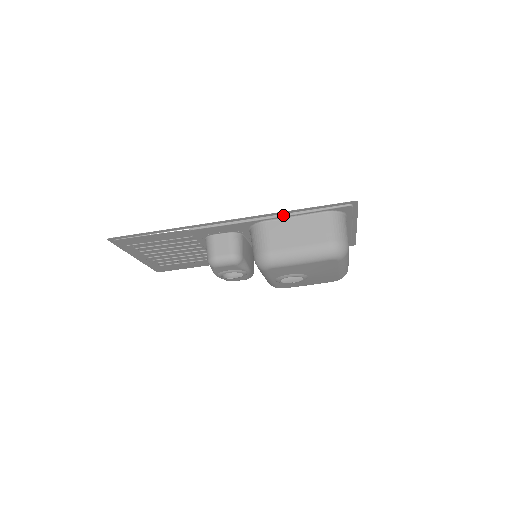
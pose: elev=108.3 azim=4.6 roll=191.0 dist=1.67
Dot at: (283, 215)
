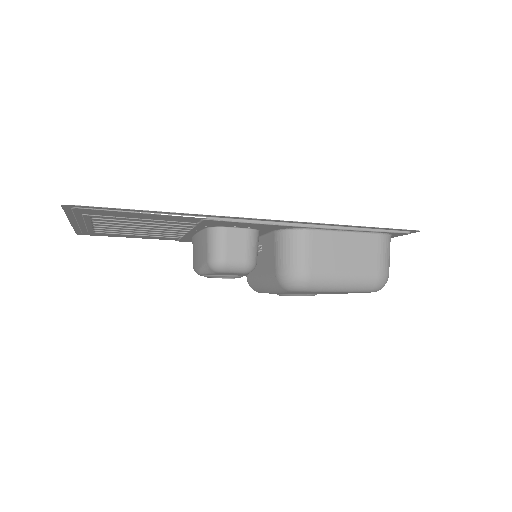
Dot at: (335, 227)
